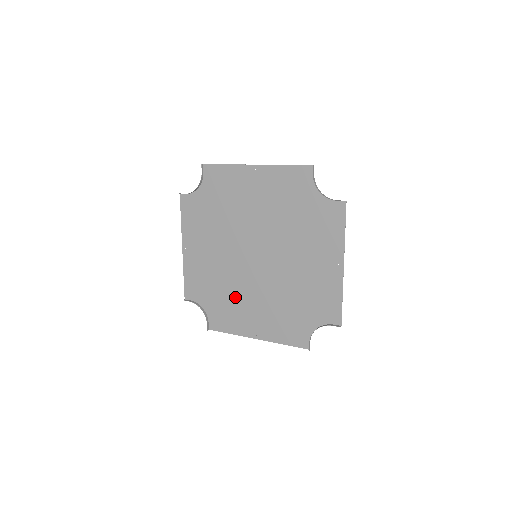
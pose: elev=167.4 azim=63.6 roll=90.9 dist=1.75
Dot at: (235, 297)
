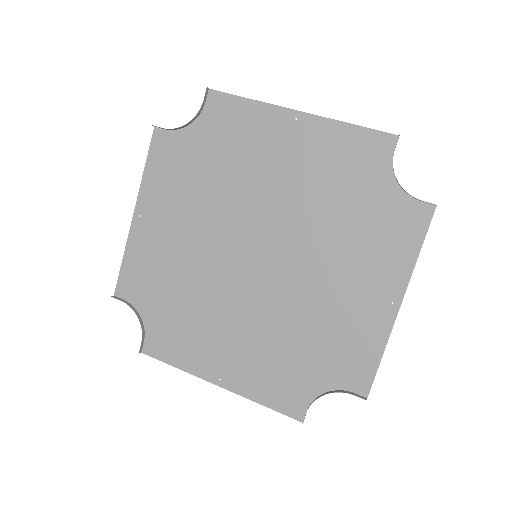
Dot at: (201, 312)
